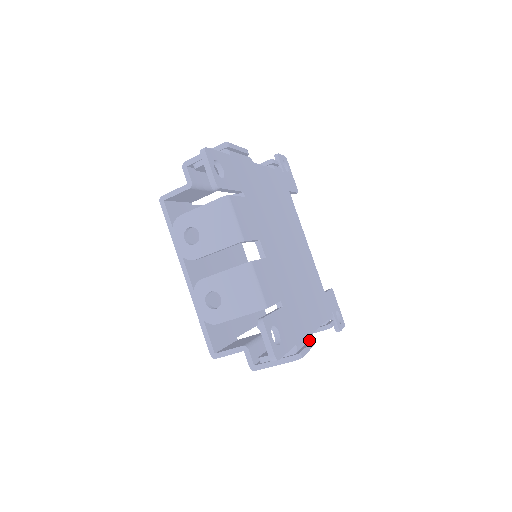
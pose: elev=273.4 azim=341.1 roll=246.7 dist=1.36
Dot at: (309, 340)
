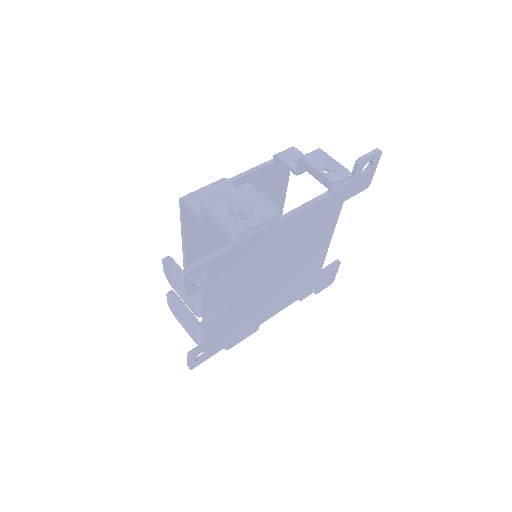
Dot at: occluded
